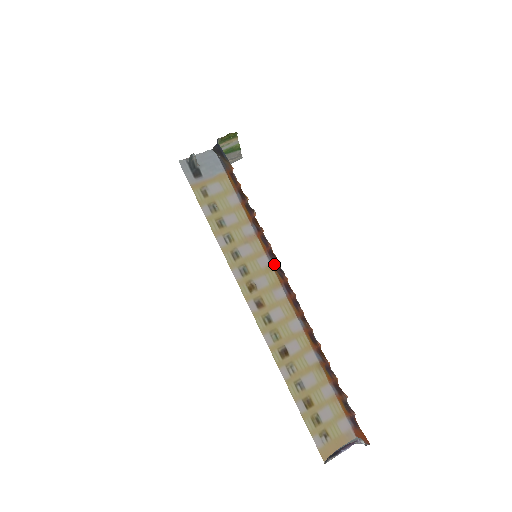
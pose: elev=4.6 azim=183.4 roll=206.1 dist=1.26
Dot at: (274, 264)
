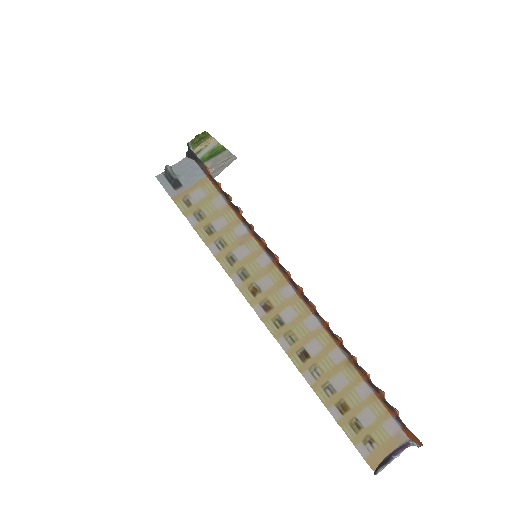
Dot at: (274, 260)
